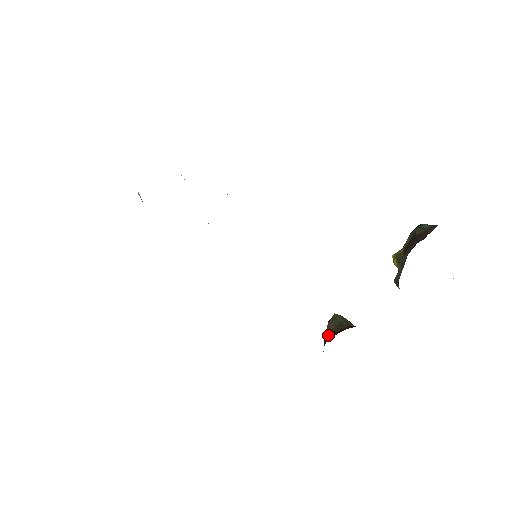
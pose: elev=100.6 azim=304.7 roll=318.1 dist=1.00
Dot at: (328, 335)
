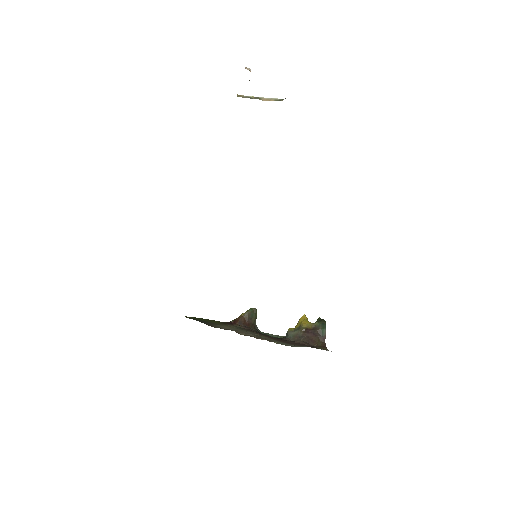
Dot at: (242, 320)
